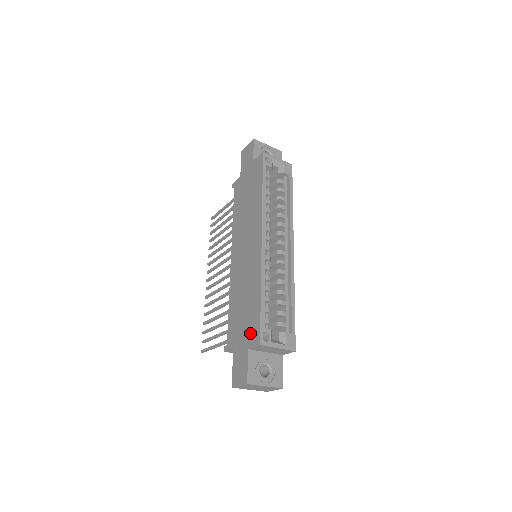
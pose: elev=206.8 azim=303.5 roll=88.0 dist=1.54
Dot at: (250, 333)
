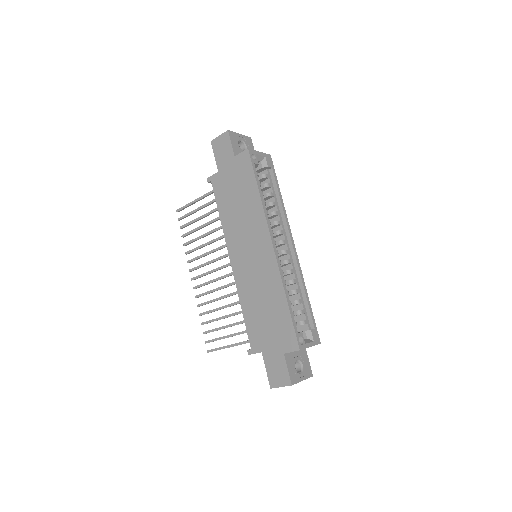
Dot at: (283, 339)
